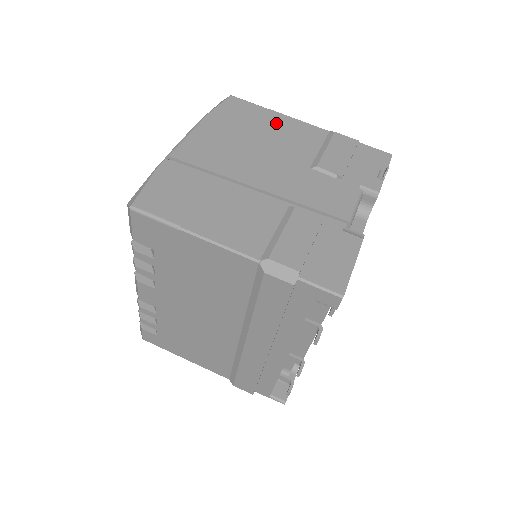
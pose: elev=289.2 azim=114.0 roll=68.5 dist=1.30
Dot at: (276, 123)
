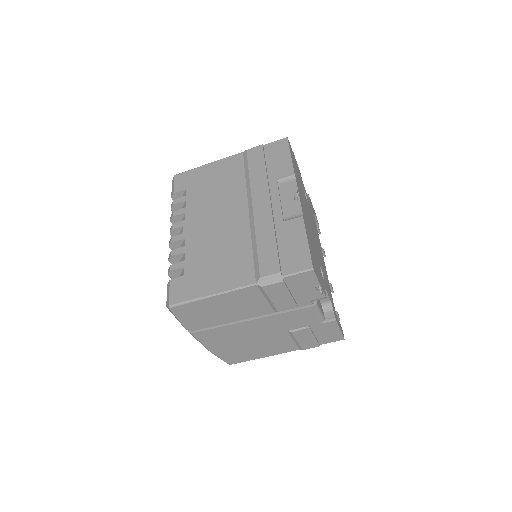
Dot at: (221, 304)
